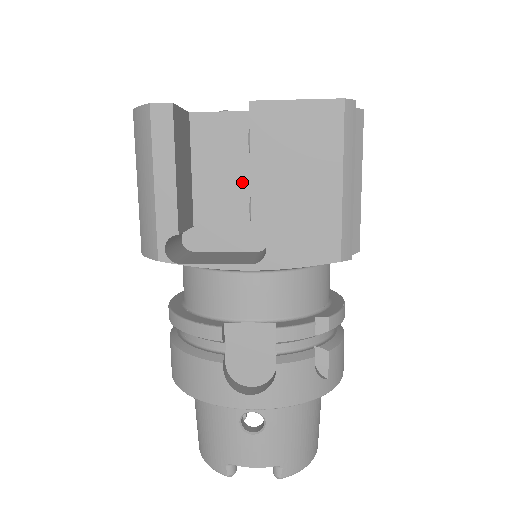
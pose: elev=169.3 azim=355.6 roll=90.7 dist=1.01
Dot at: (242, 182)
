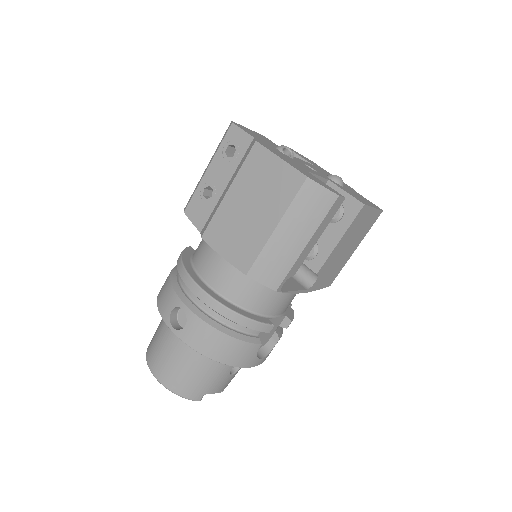
Dot at: occluded
